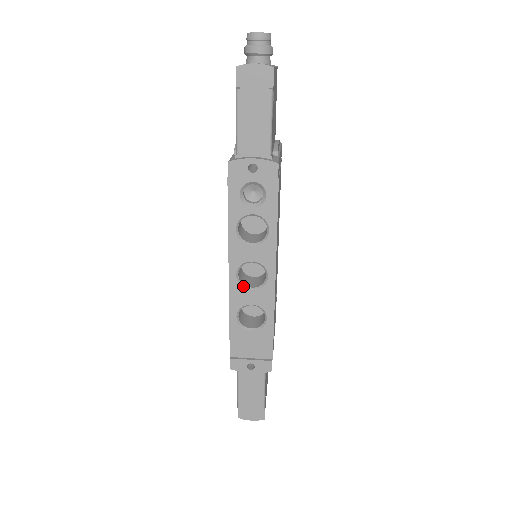
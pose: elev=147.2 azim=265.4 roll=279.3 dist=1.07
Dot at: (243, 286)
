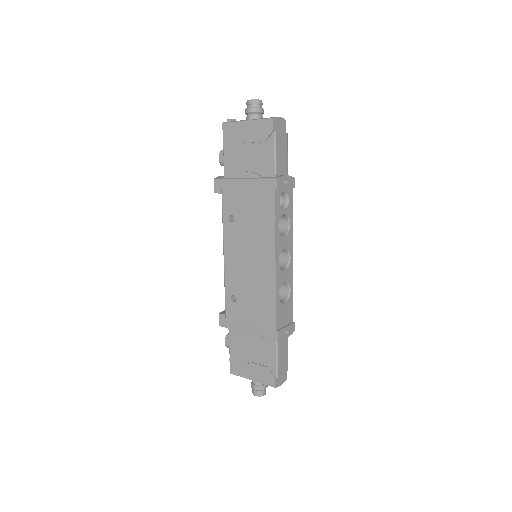
Dot at: (281, 269)
